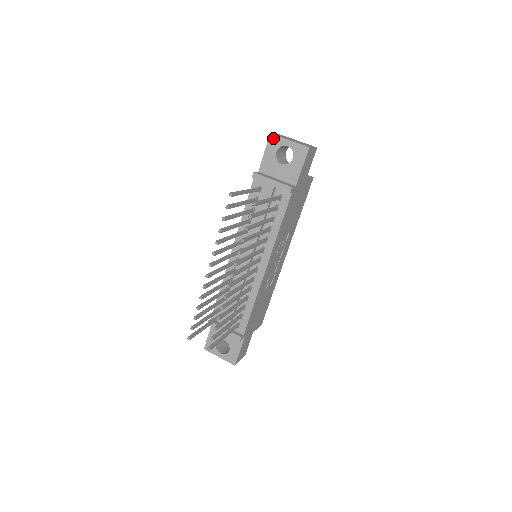
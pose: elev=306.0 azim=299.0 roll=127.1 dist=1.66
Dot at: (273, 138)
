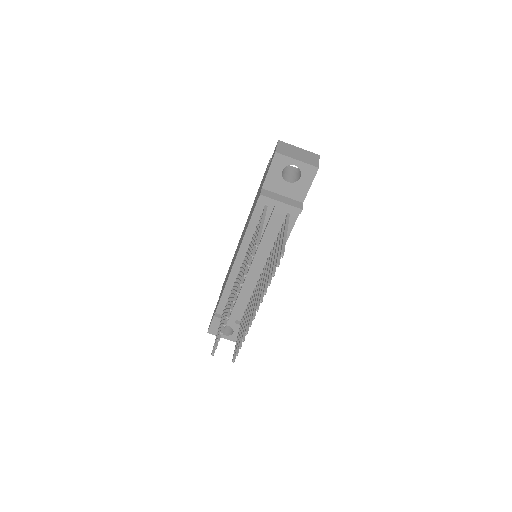
Dot at: (279, 157)
